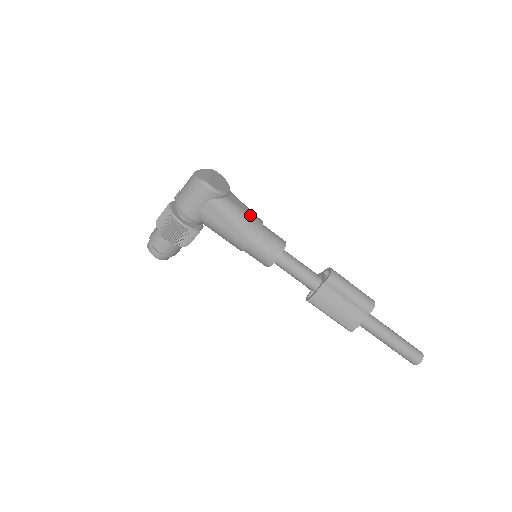
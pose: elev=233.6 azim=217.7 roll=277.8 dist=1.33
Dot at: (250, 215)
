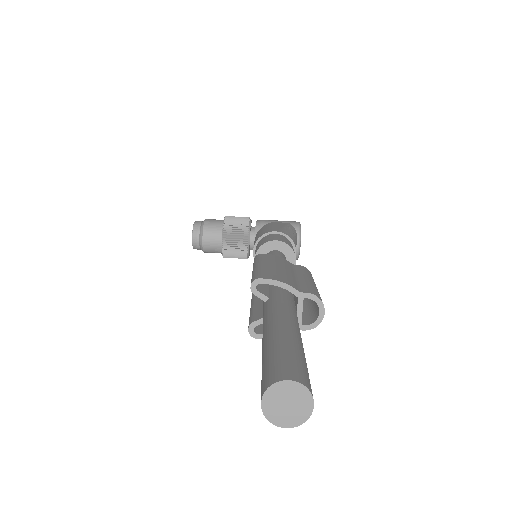
Dot at: occluded
